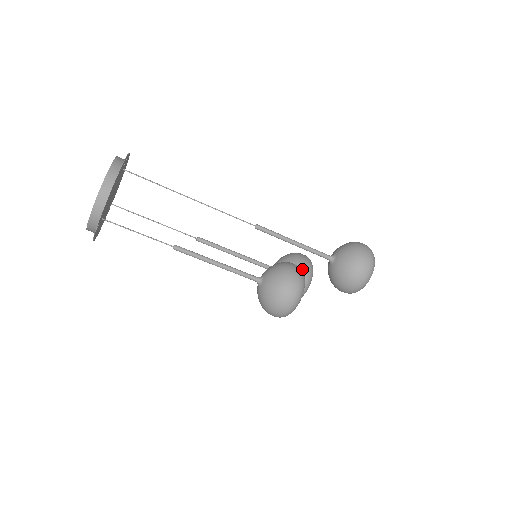
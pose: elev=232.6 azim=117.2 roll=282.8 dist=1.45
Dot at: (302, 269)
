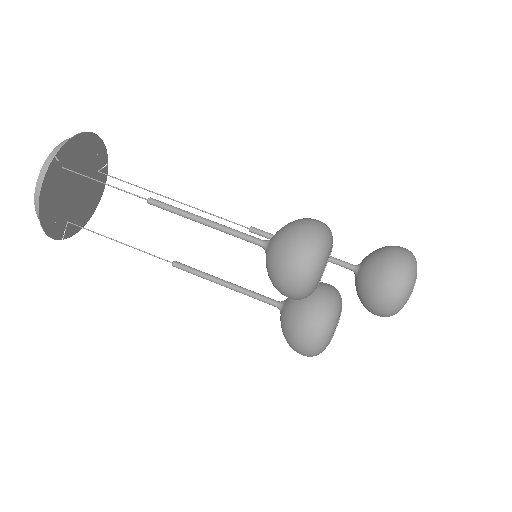
Dot at: occluded
